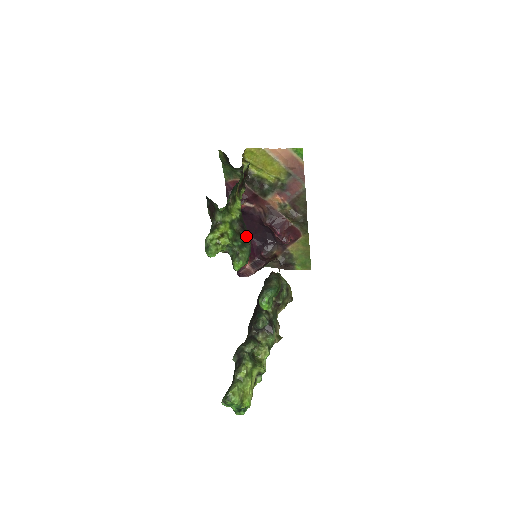
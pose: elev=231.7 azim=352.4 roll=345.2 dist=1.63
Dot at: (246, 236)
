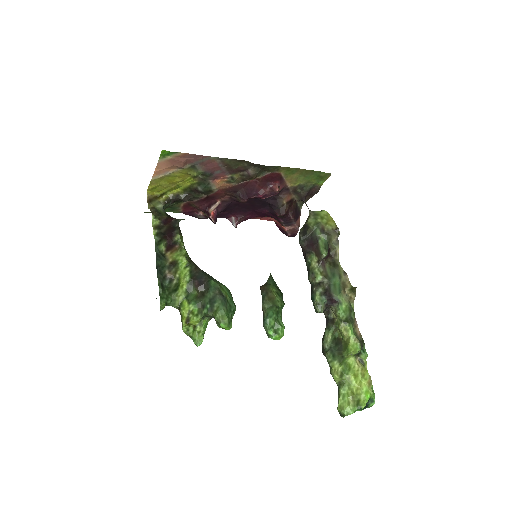
Dot at: (208, 289)
